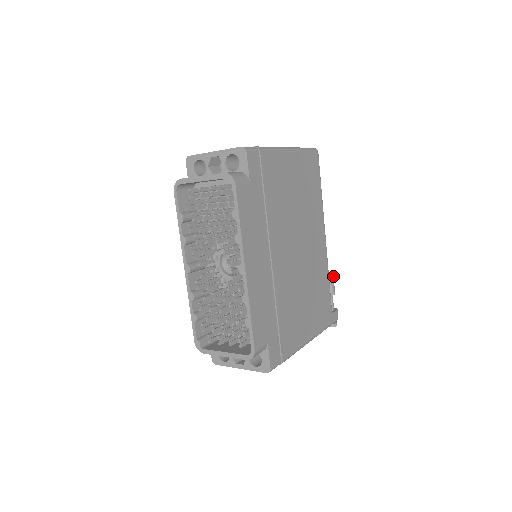
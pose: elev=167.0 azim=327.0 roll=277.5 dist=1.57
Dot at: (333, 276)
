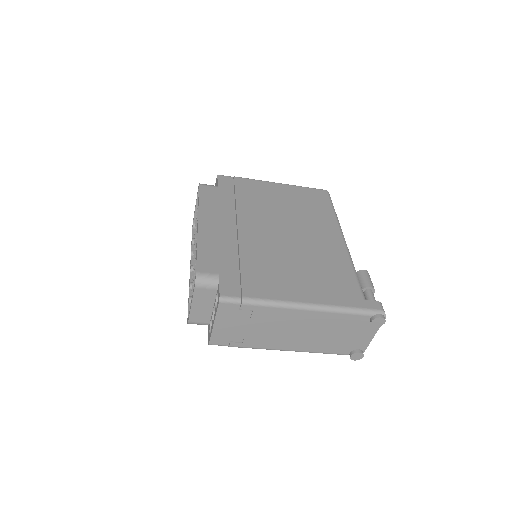
Dot at: (366, 272)
